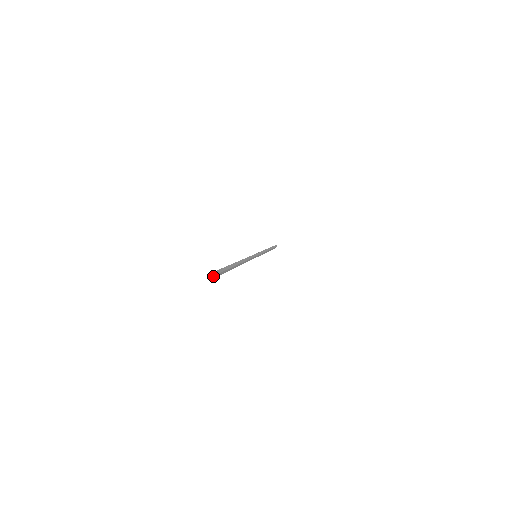
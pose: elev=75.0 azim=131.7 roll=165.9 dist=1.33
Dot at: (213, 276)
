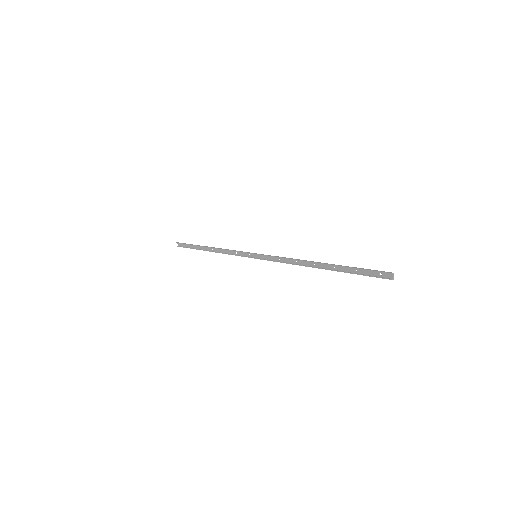
Dot at: (393, 276)
